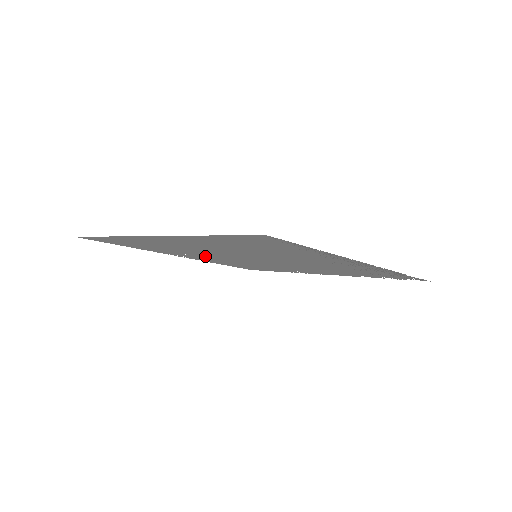
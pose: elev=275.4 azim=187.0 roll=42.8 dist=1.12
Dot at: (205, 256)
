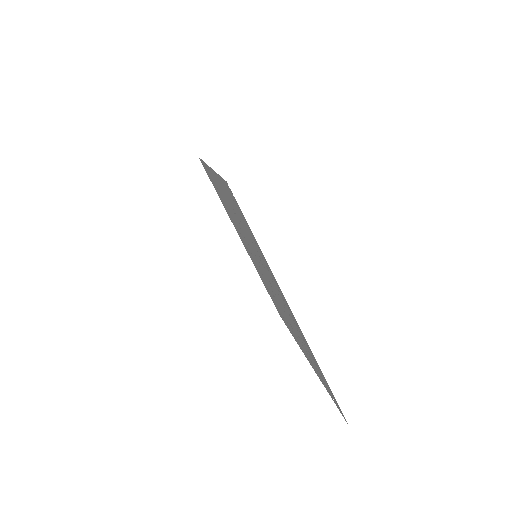
Dot at: occluded
